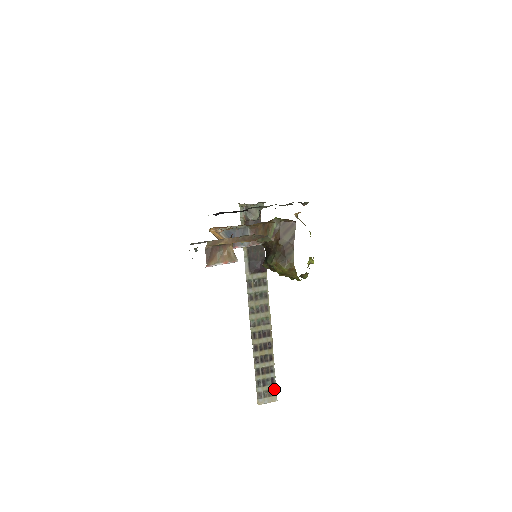
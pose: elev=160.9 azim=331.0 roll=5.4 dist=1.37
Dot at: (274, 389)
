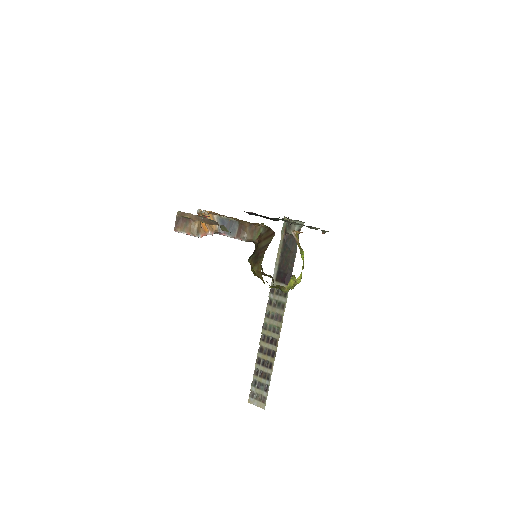
Dot at: (265, 397)
